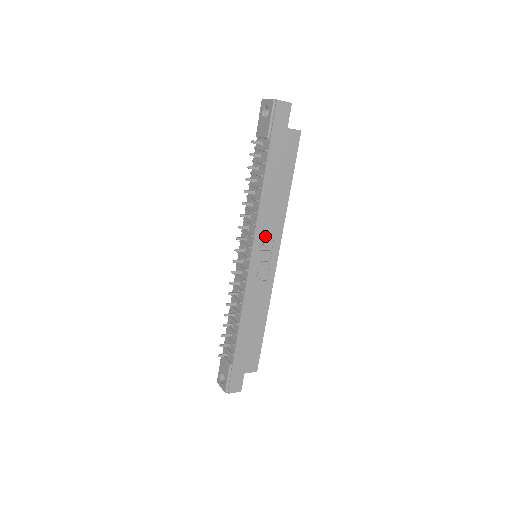
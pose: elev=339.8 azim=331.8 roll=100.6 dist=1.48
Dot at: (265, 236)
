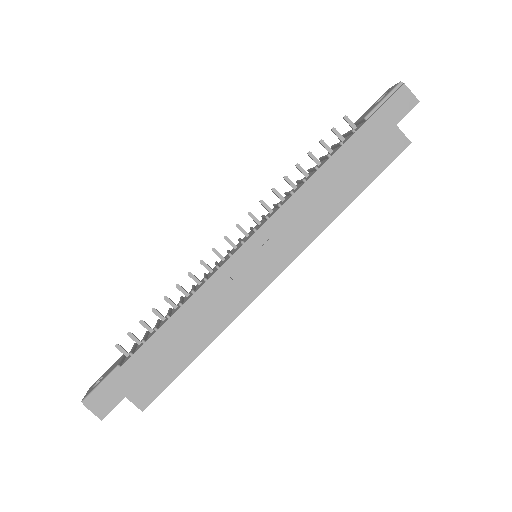
Dot at: (283, 231)
